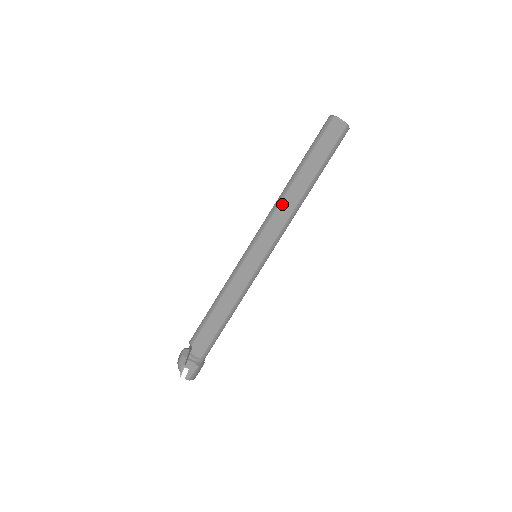
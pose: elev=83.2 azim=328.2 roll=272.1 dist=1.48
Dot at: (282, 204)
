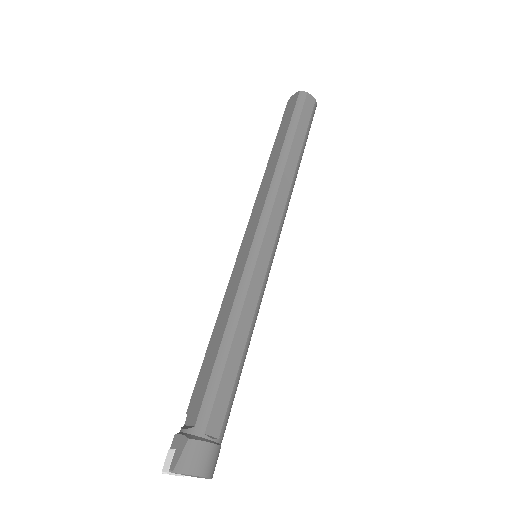
Dot at: (261, 186)
